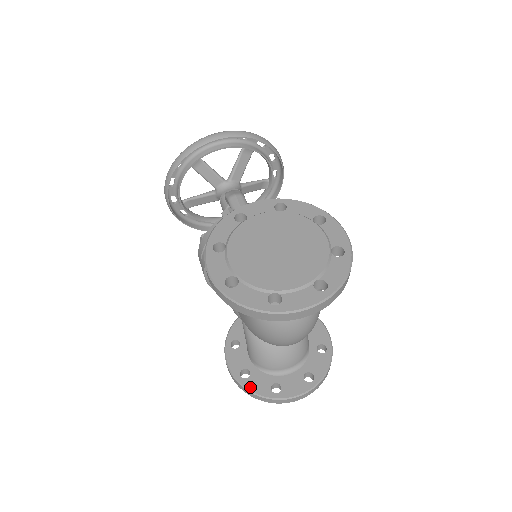
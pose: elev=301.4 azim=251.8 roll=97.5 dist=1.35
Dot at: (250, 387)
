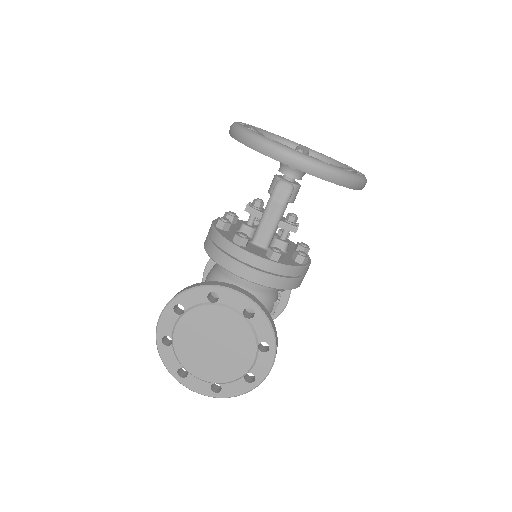
Dot at: occluded
